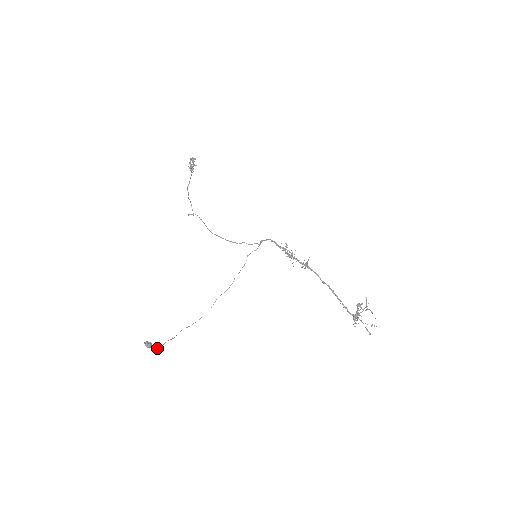
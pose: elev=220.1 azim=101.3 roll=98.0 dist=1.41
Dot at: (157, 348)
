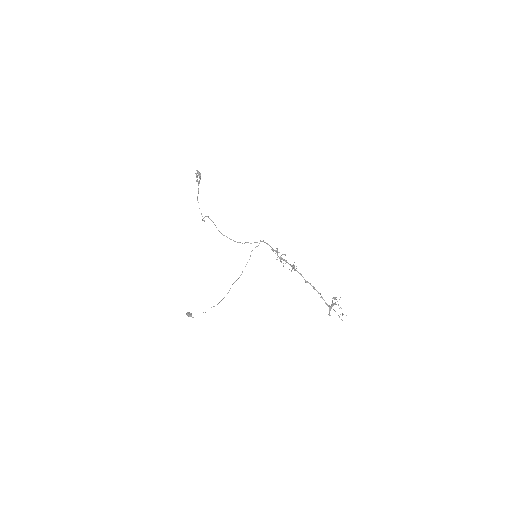
Dot at: occluded
